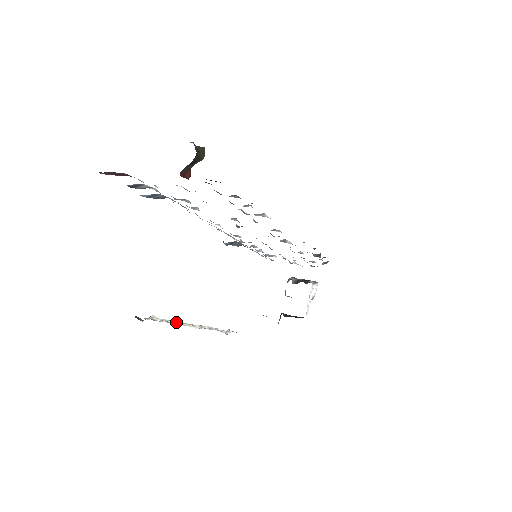
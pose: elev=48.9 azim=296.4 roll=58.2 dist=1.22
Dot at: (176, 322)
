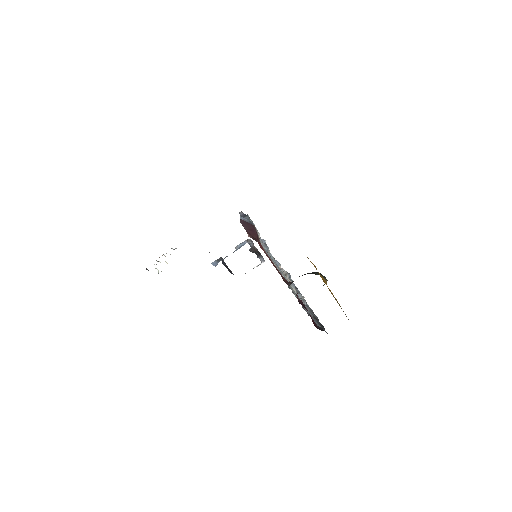
Dot at: occluded
